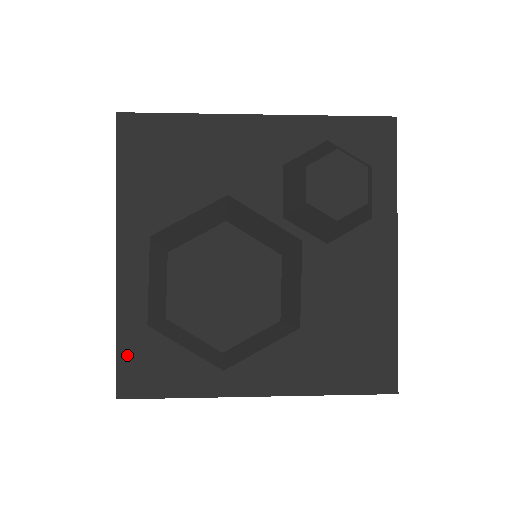
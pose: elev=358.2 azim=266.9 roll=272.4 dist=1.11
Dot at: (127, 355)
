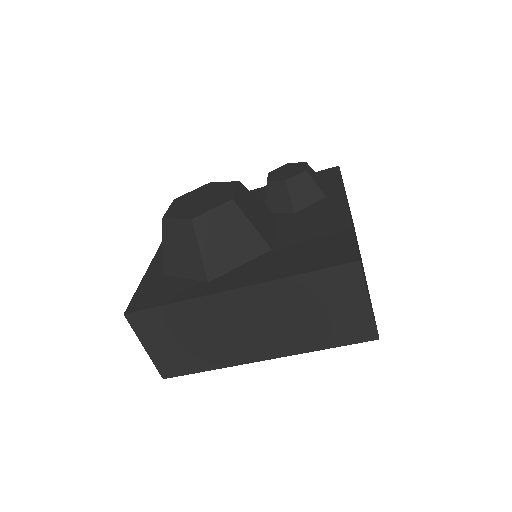
Dot at: (142, 291)
